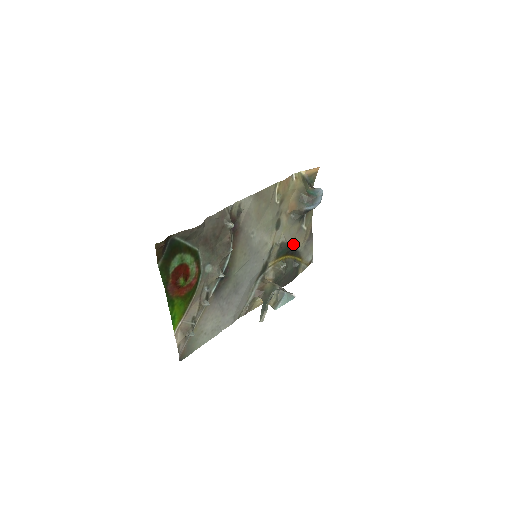
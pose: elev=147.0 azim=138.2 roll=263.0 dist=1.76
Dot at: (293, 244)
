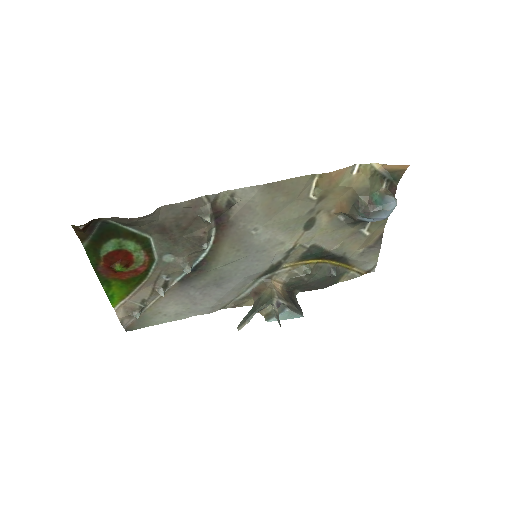
Dot at: (337, 249)
